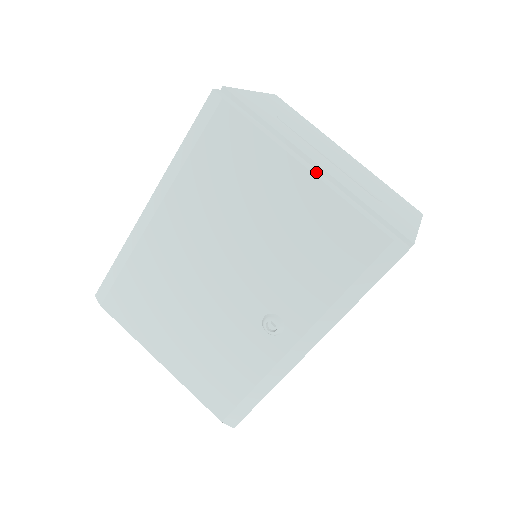
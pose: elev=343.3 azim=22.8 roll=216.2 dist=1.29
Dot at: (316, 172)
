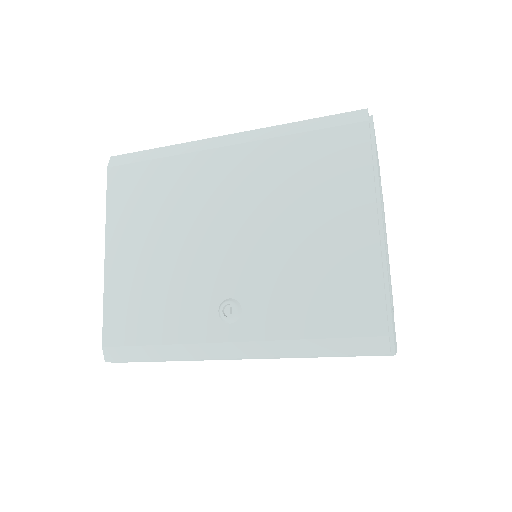
Dot at: occluded
